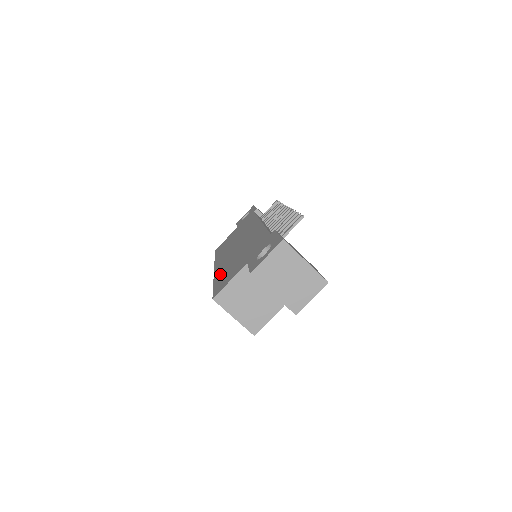
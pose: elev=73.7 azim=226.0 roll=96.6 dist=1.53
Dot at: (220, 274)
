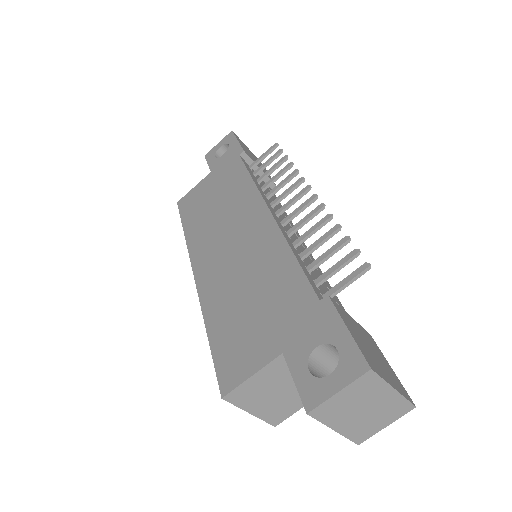
Dot at: (216, 315)
